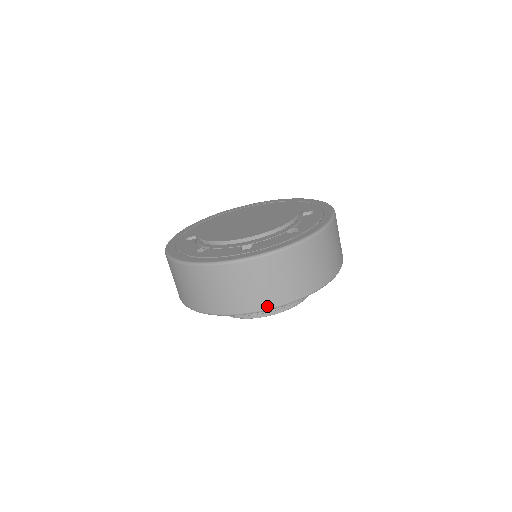
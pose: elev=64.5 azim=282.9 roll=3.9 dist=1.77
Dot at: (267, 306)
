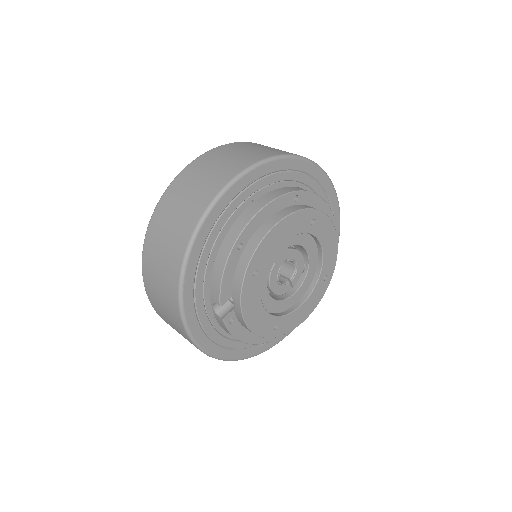
Dot at: (245, 166)
